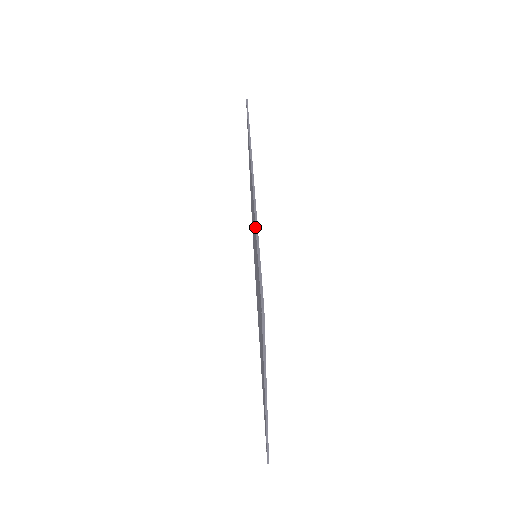
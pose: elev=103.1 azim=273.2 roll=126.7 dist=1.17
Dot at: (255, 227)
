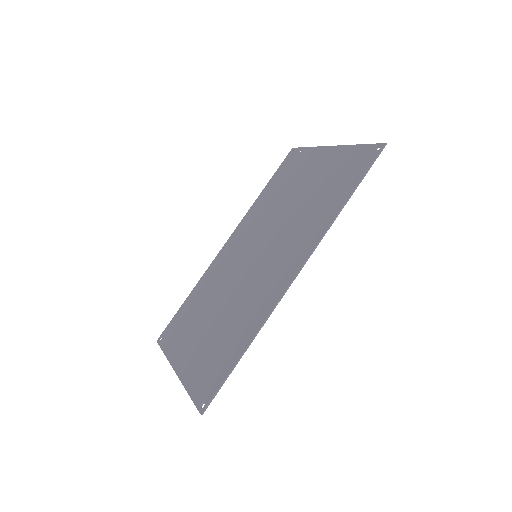
Dot at: (249, 343)
